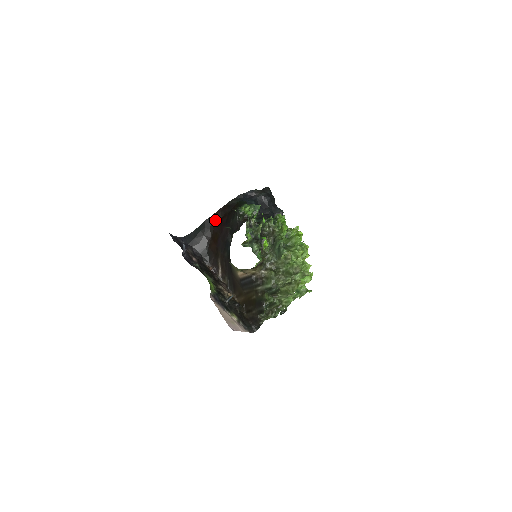
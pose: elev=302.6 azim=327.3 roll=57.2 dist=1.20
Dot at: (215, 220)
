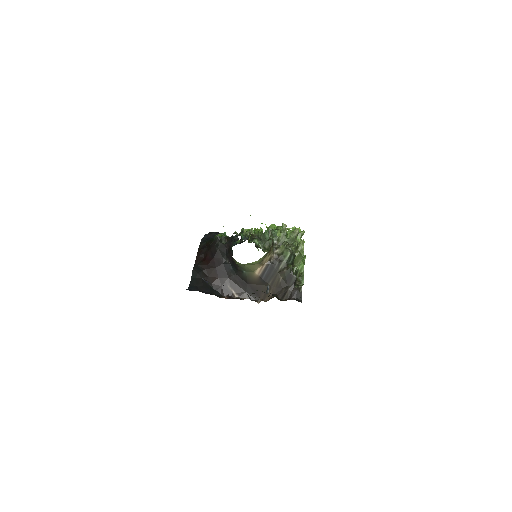
Dot at: (201, 263)
